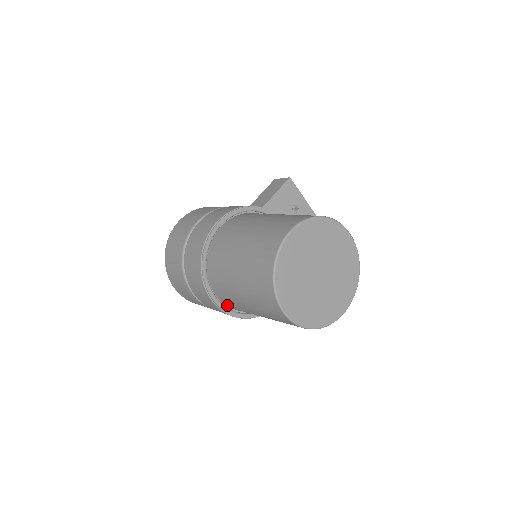
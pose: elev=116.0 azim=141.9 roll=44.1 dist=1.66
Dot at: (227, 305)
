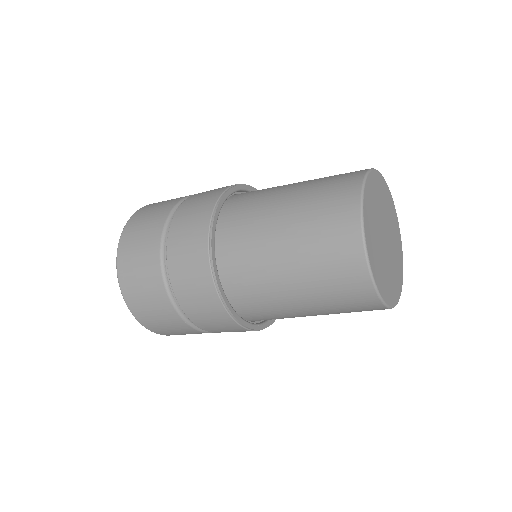
Dot at: (219, 279)
